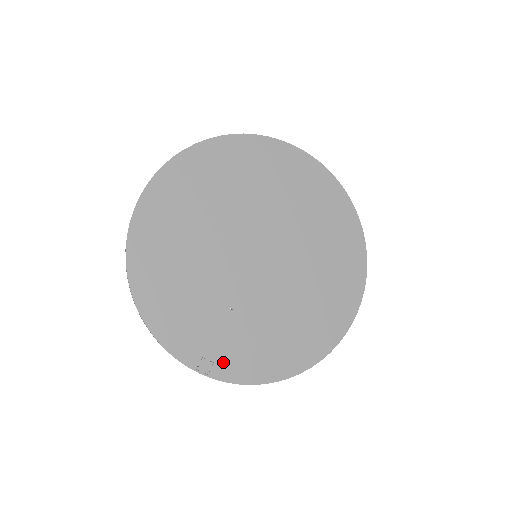
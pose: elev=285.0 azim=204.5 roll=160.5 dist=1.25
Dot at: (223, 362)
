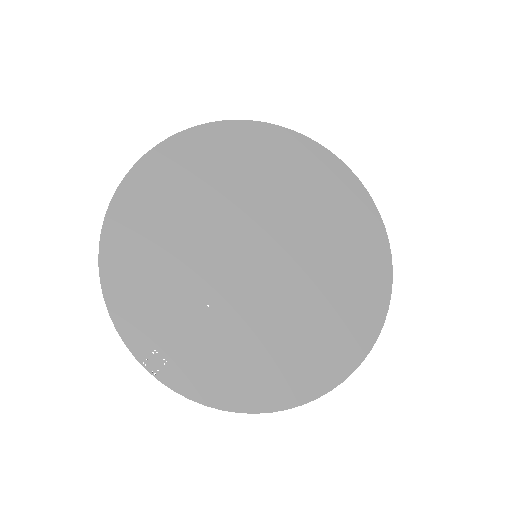
Dot at: (179, 365)
